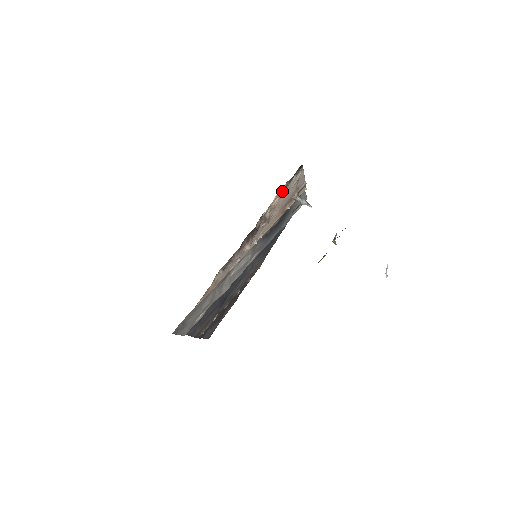
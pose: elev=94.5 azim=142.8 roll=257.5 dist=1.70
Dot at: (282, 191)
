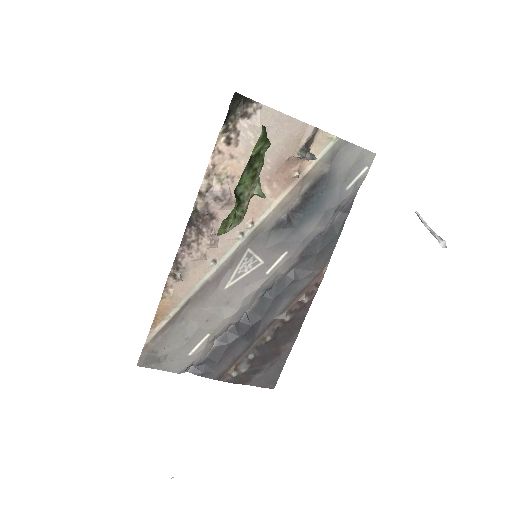
Dot at: (226, 148)
